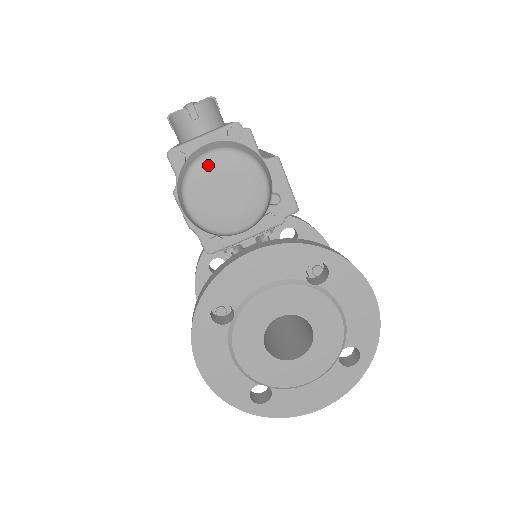
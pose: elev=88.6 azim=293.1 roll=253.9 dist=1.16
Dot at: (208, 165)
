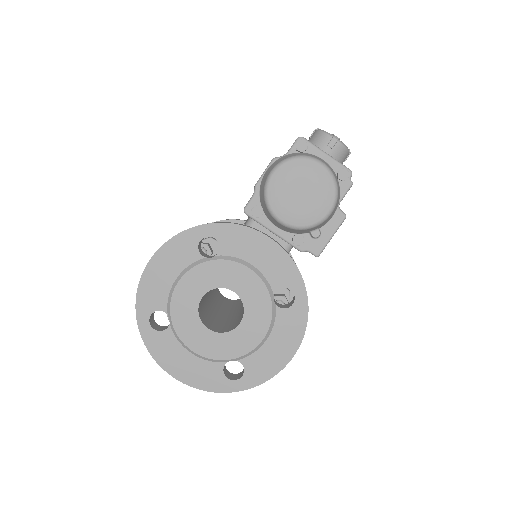
Dot at: (313, 167)
